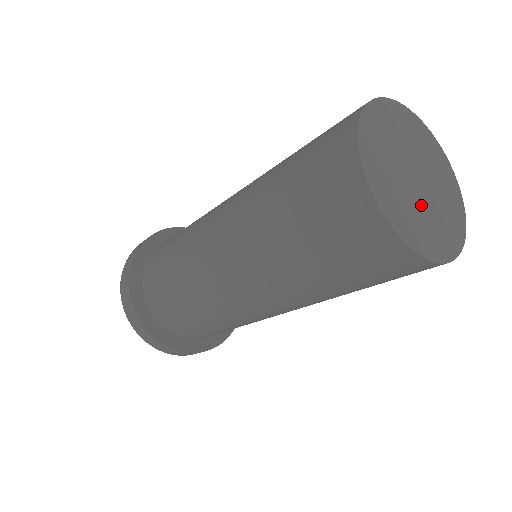
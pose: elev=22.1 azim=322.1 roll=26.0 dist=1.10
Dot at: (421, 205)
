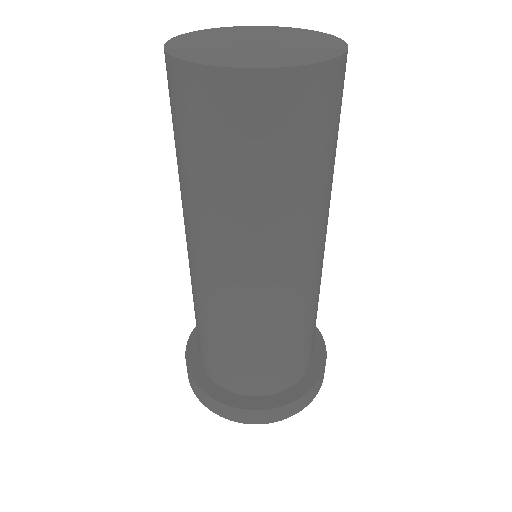
Dot at: (280, 49)
